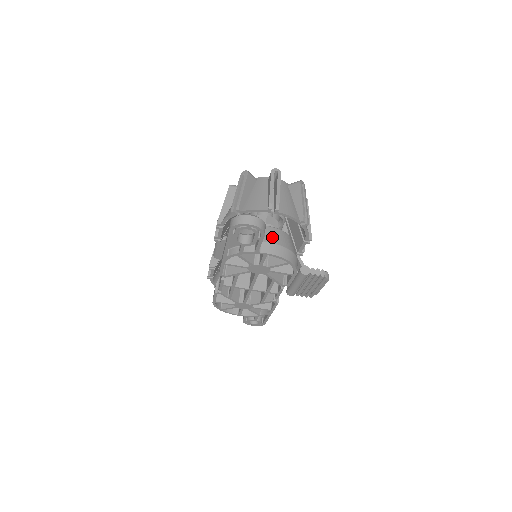
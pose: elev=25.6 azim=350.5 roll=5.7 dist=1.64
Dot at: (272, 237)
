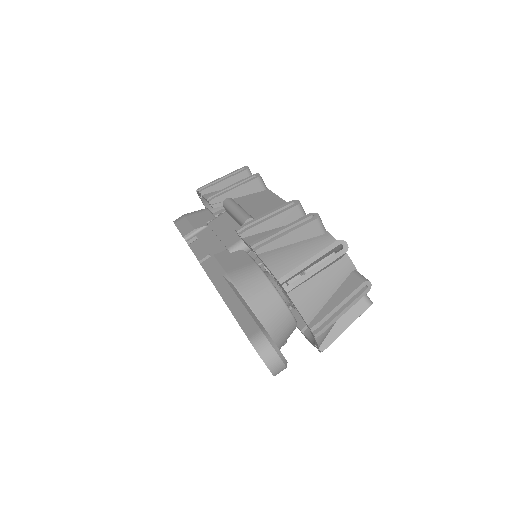
Dot at: (280, 332)
